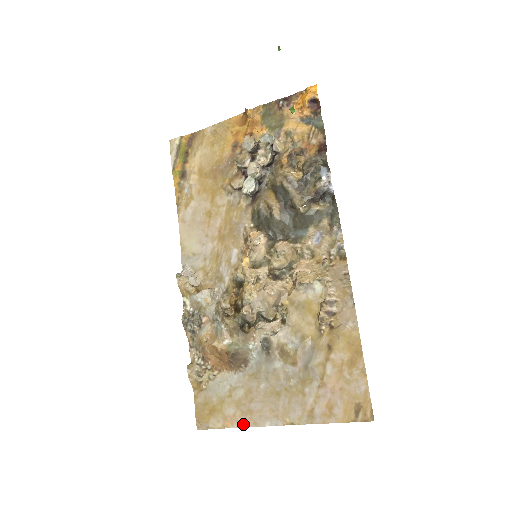
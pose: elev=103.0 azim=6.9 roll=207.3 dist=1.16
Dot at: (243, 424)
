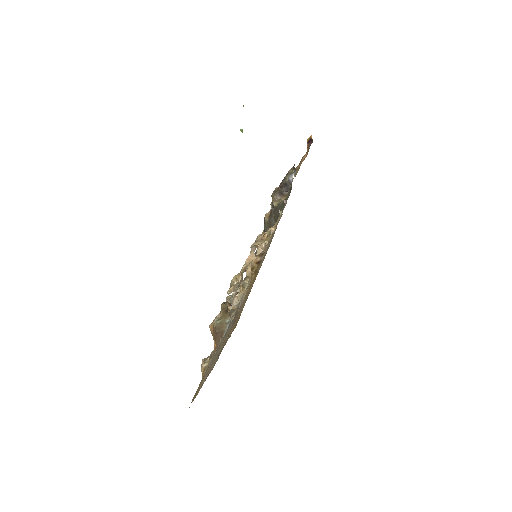
Dot at: (201, 387)
